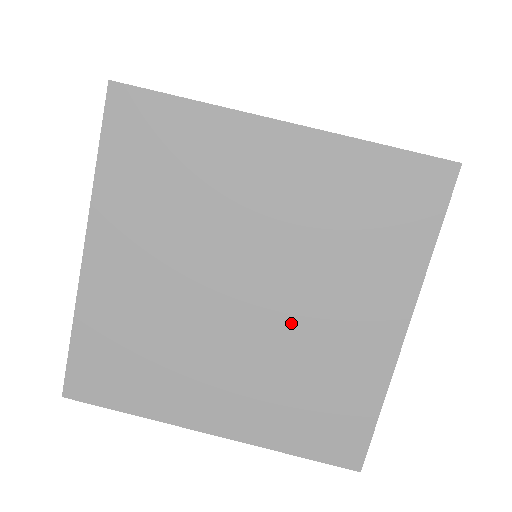
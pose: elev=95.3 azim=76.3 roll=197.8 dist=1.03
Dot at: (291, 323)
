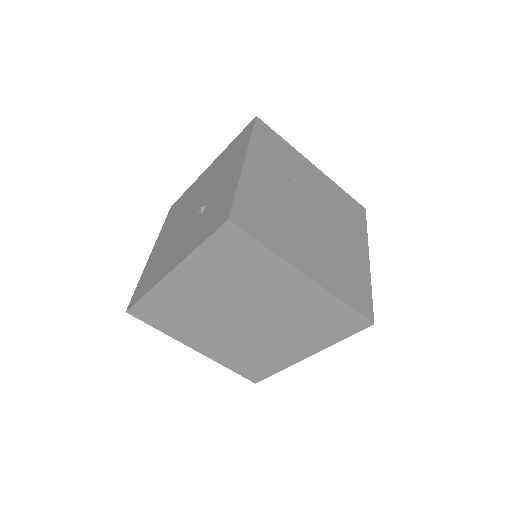
Dot at: (259, 335)
